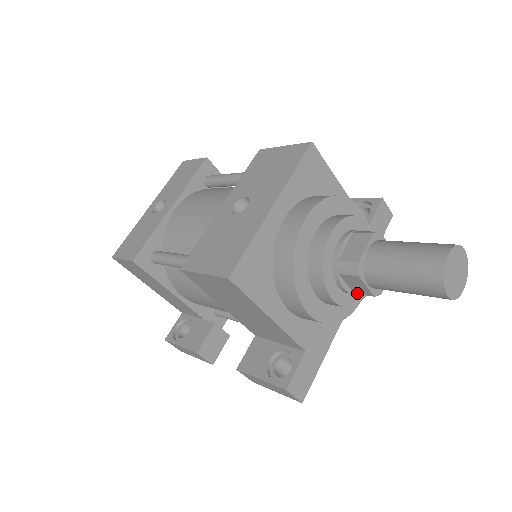
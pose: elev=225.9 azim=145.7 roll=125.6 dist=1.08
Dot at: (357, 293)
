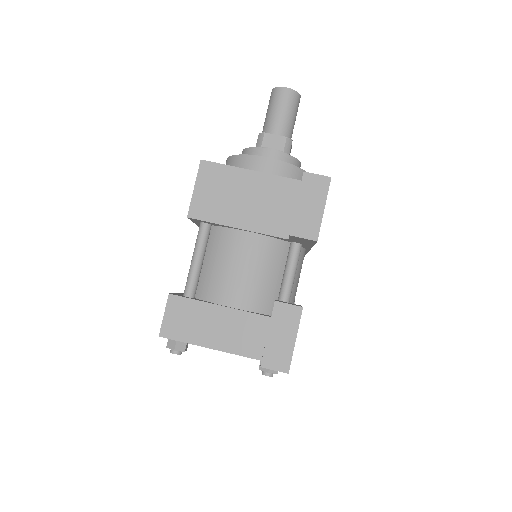
Dot at: (283, 149)
